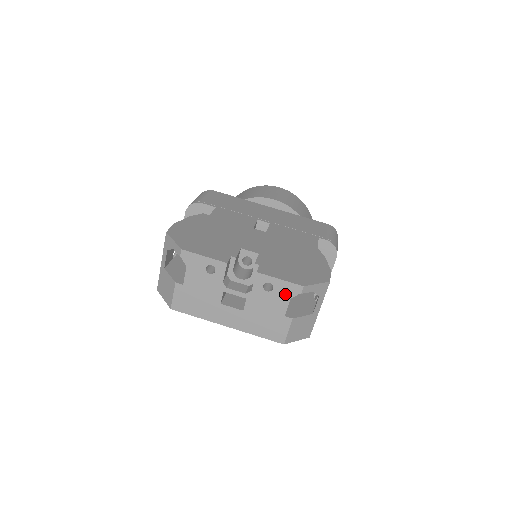
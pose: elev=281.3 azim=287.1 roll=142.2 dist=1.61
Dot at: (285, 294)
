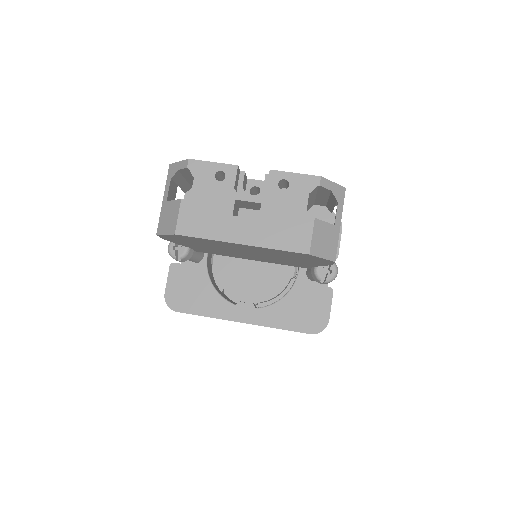
Dot at: (303, 189)
